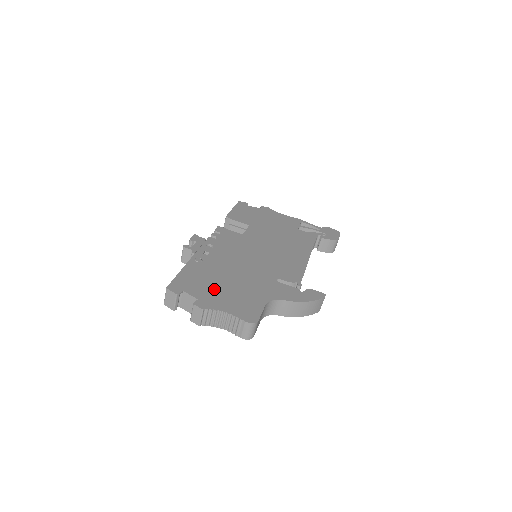
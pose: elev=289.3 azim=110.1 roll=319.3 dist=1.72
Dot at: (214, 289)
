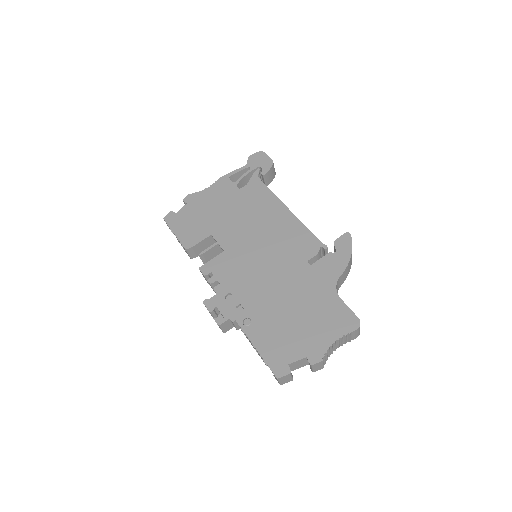
Dot at: (298, 333)
